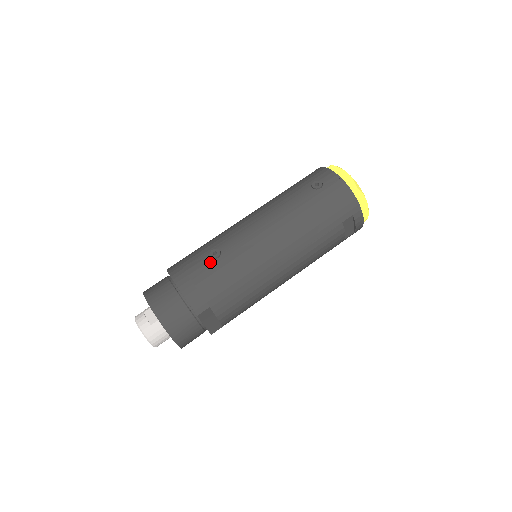
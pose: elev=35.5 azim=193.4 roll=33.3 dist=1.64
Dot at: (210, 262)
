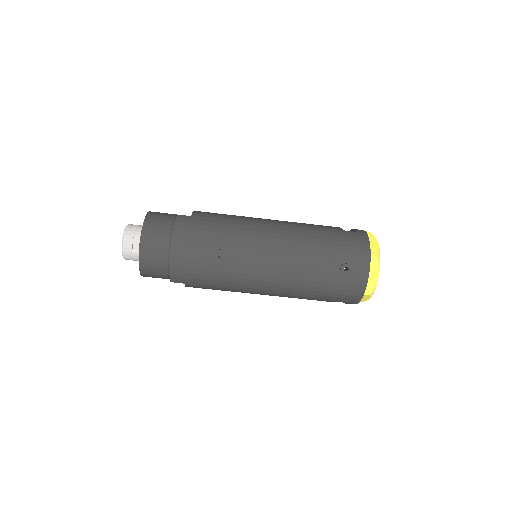
Dot at: (211, 259)
